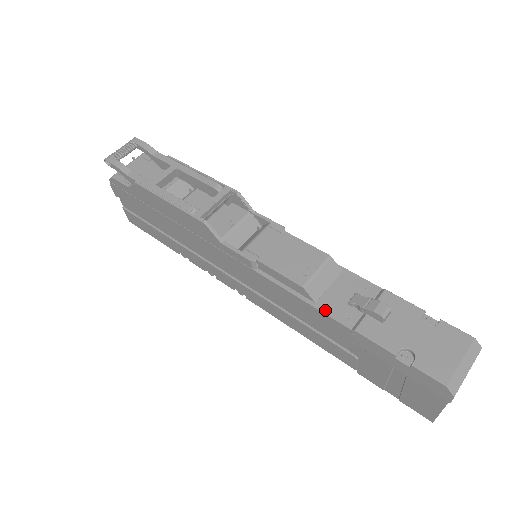
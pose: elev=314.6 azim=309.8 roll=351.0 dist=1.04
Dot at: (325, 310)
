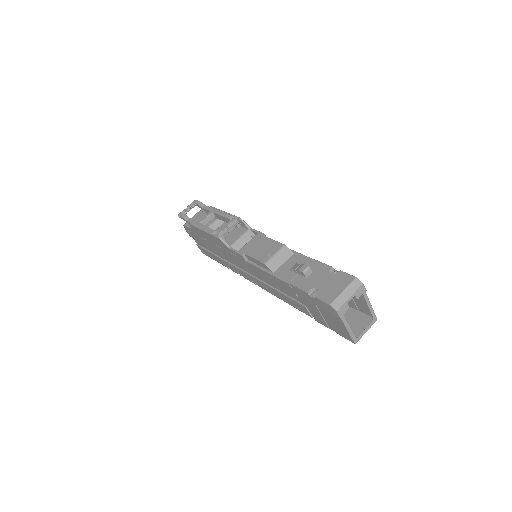
Dot at: (278, 276)
